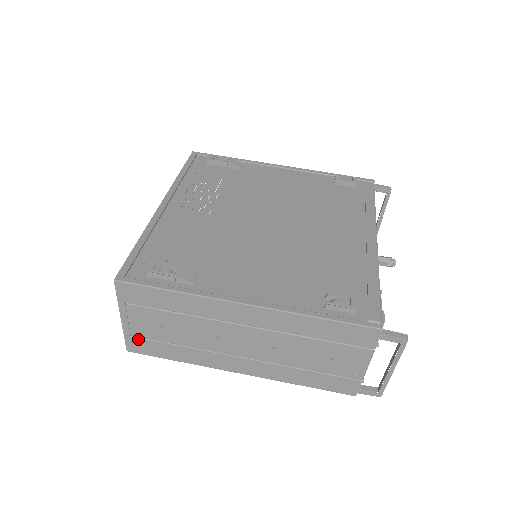
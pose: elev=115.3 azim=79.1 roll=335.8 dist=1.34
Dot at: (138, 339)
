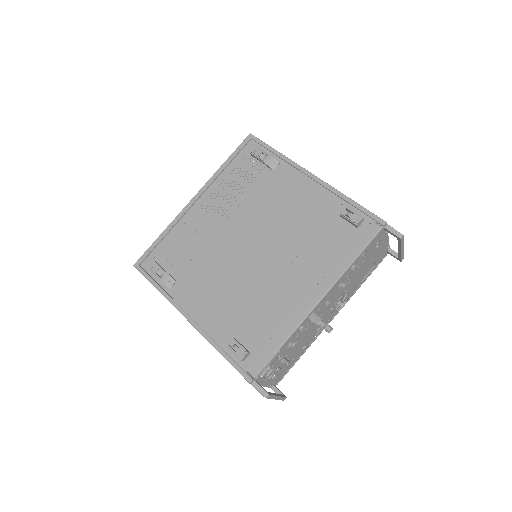
Dot at: occluded
